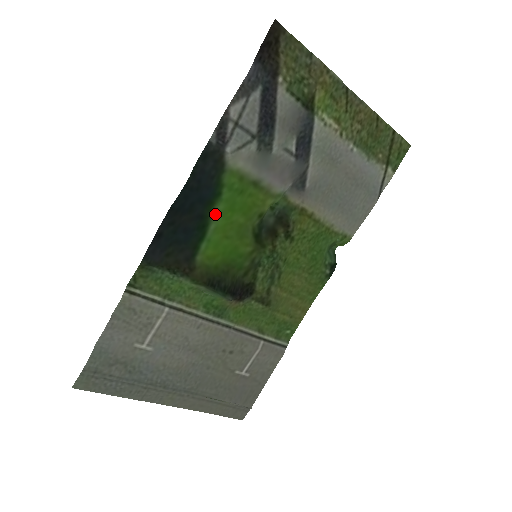
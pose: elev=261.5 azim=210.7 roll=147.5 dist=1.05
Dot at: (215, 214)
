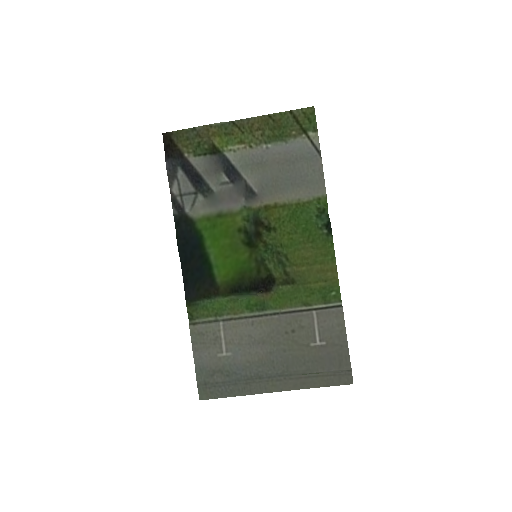
Dot at: (209, 249)
